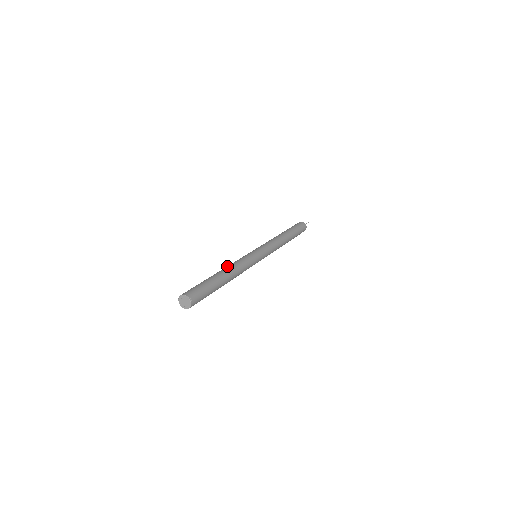
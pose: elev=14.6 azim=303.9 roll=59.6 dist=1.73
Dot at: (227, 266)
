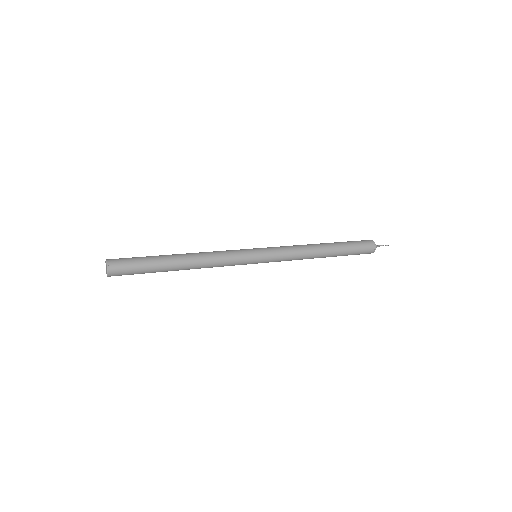
Dot at: occluded
